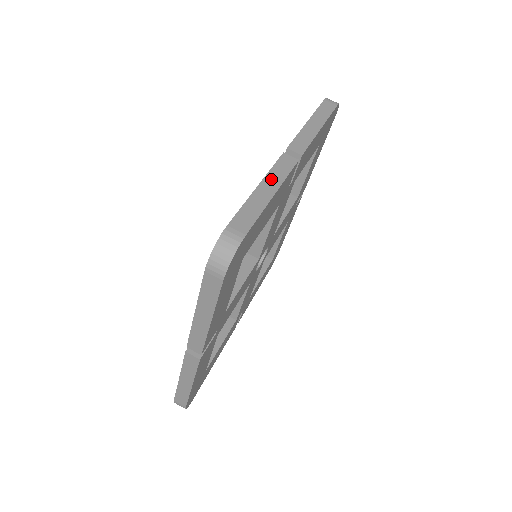
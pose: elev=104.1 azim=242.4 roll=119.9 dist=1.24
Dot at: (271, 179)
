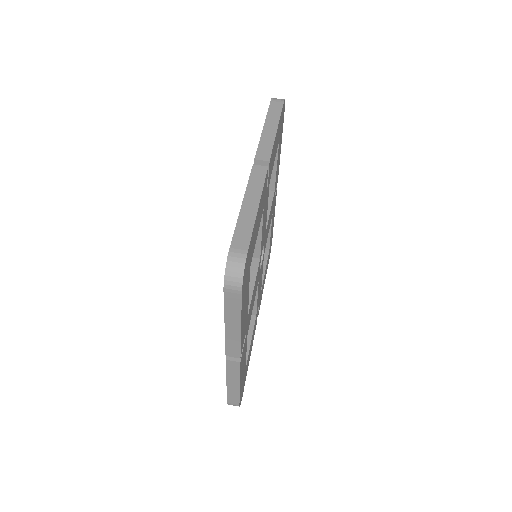
Dot at: (251, 193)
